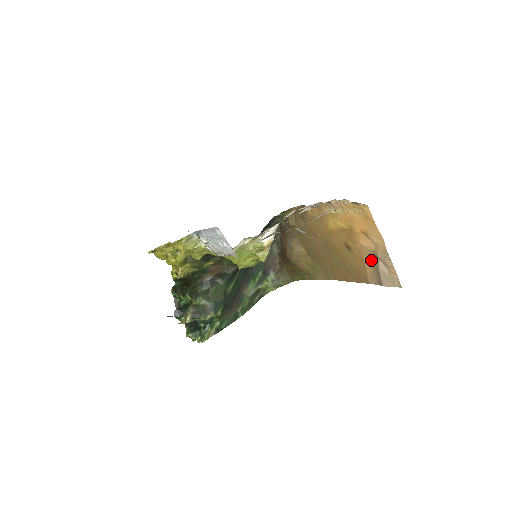
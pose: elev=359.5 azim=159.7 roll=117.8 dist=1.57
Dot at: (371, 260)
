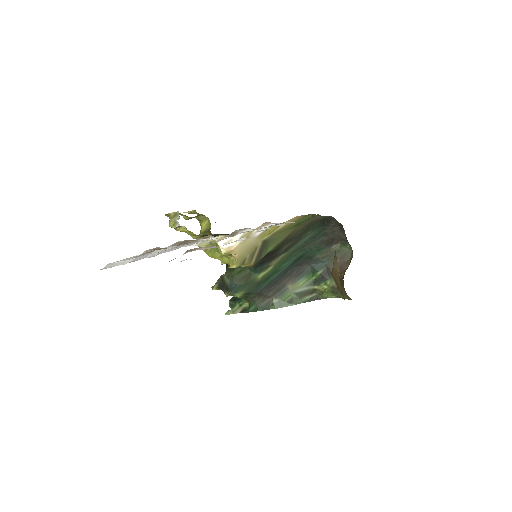
Dot at: occluded
